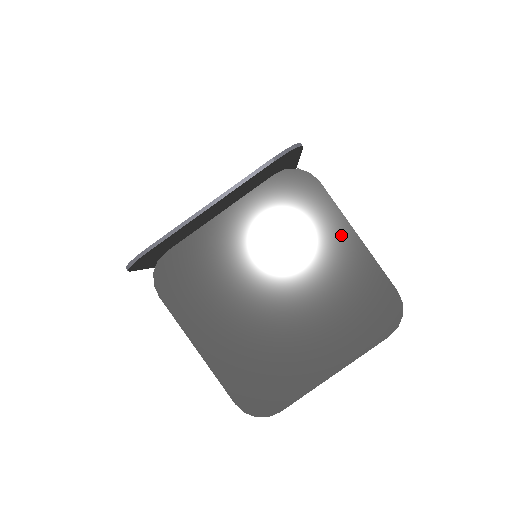
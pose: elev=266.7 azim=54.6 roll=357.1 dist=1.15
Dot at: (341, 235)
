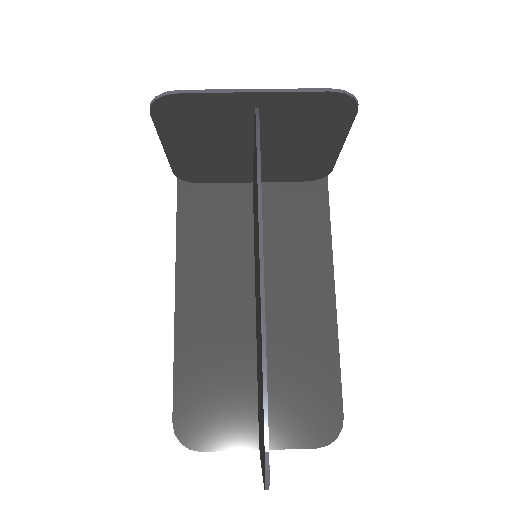
Dot at: (329, 147)
